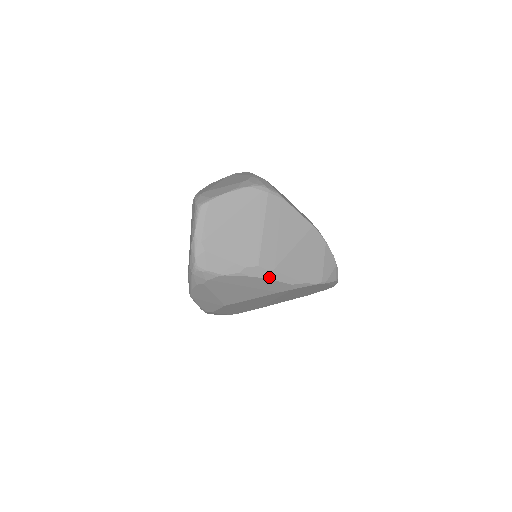
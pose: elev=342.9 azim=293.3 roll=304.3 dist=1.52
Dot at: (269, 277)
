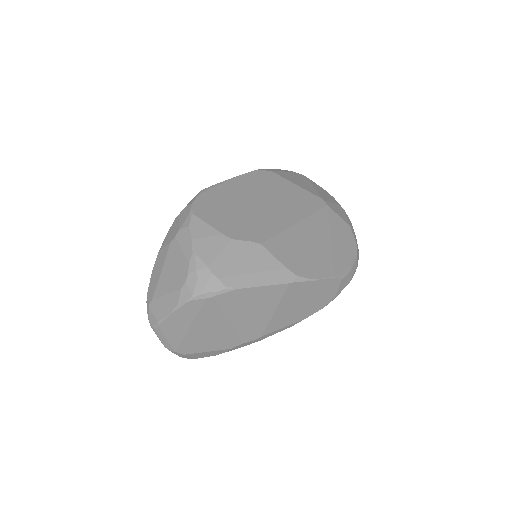
Dot at: (261, 339)
